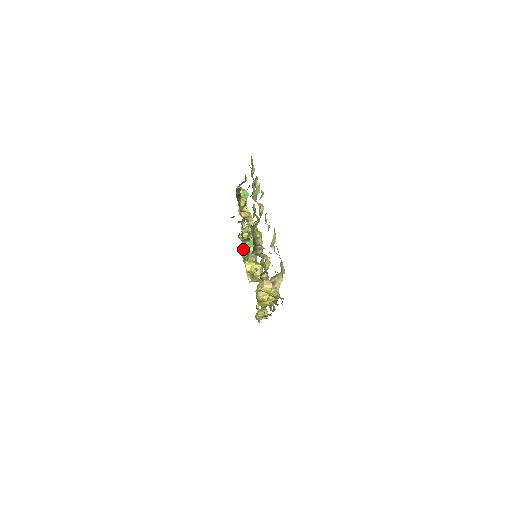
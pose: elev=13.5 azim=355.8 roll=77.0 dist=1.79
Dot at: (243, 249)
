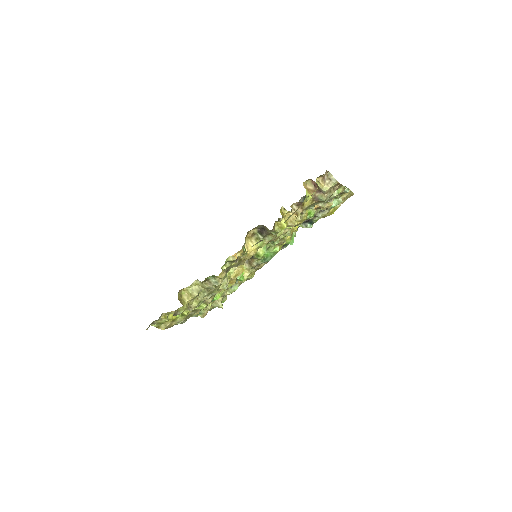
Dot at: occluded
